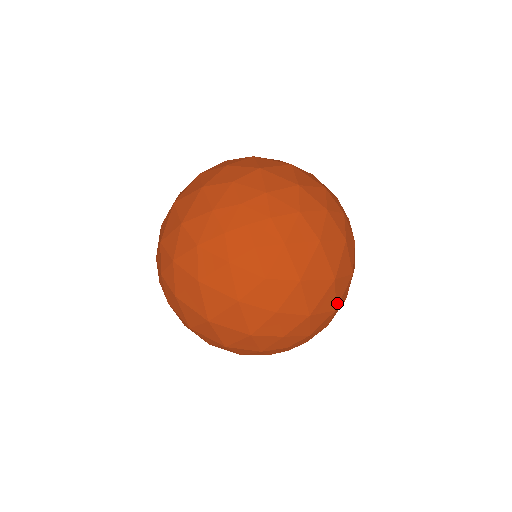
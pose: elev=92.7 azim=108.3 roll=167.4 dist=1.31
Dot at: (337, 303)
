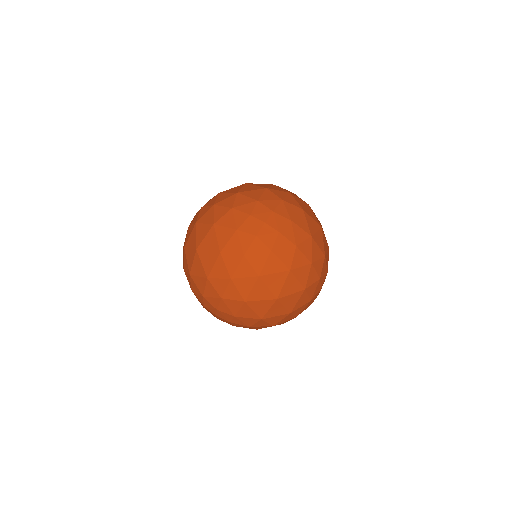
Dot at: (266, 316)
